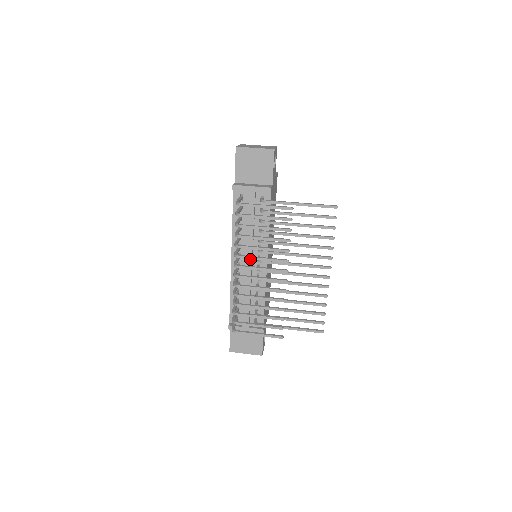
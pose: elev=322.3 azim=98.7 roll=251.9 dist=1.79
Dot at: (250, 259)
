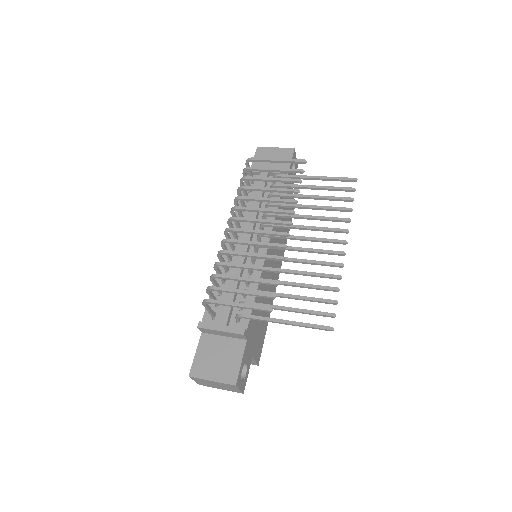
Dot at: (248, 237)
